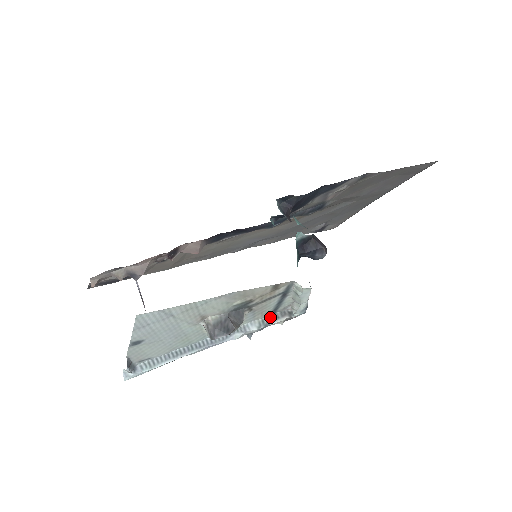
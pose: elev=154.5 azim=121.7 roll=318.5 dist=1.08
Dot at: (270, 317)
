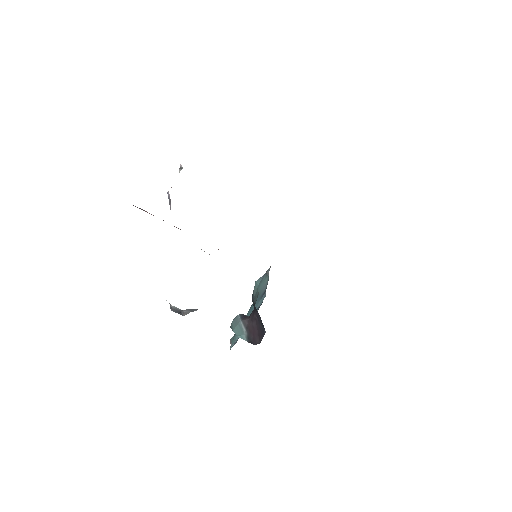
Dot at: occluded
